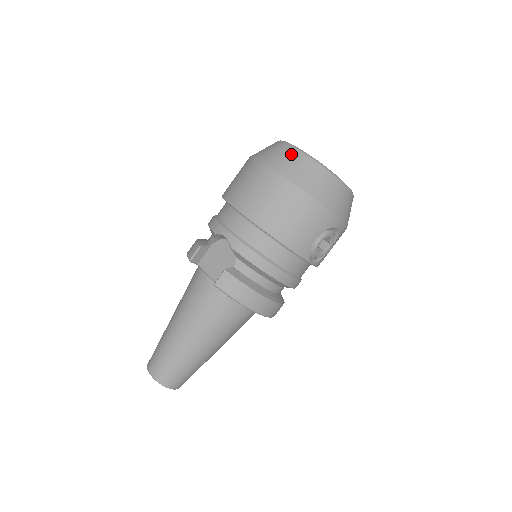
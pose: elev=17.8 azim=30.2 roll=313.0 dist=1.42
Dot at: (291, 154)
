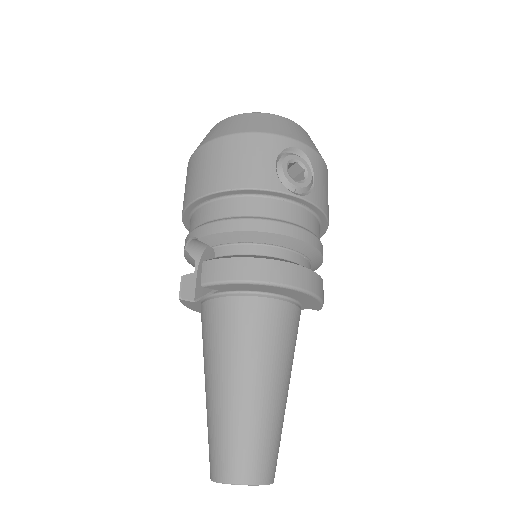
Dot at: (208, 133)
